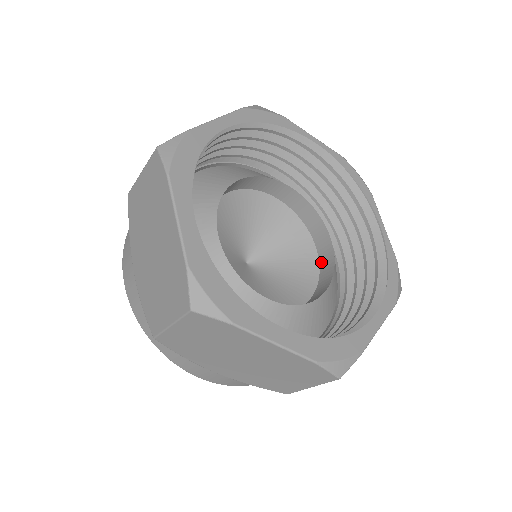
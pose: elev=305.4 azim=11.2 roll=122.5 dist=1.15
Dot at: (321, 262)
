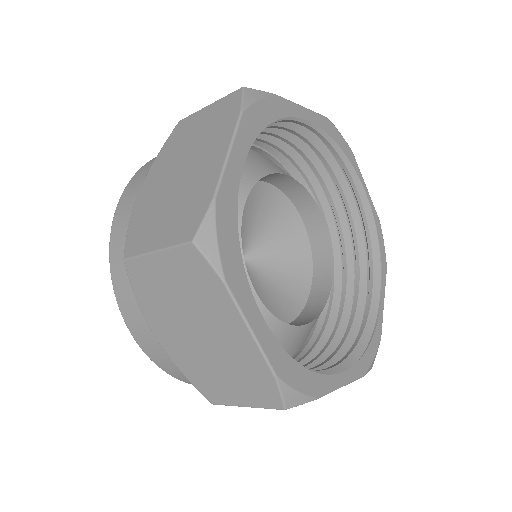
Dot at: (310, 300)
